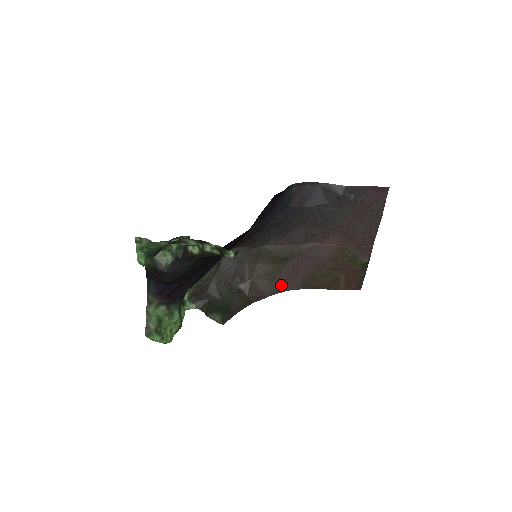
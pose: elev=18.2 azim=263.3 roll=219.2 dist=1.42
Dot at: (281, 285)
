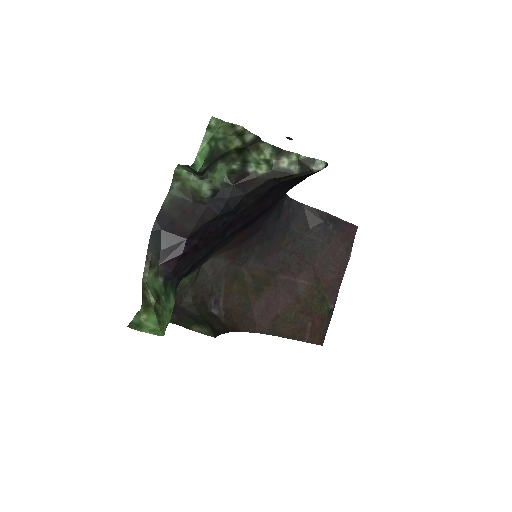
Dot at: (252, 323)
